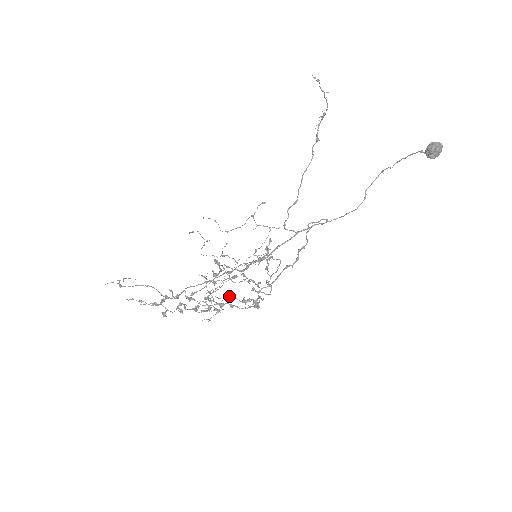
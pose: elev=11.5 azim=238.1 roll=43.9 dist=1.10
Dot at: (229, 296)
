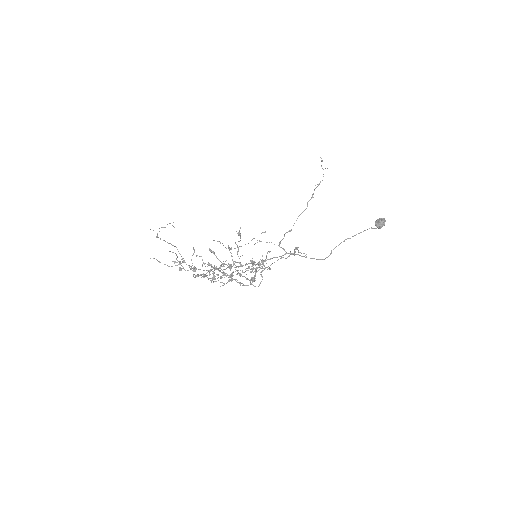
Dot at: (233, 271)
